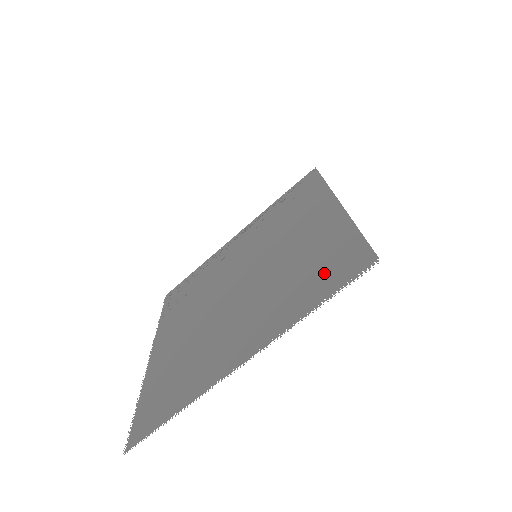
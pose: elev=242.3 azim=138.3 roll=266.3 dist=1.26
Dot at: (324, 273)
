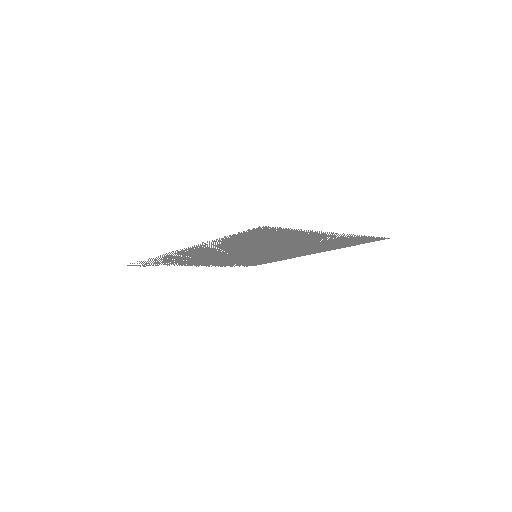
Dot at: occluded
